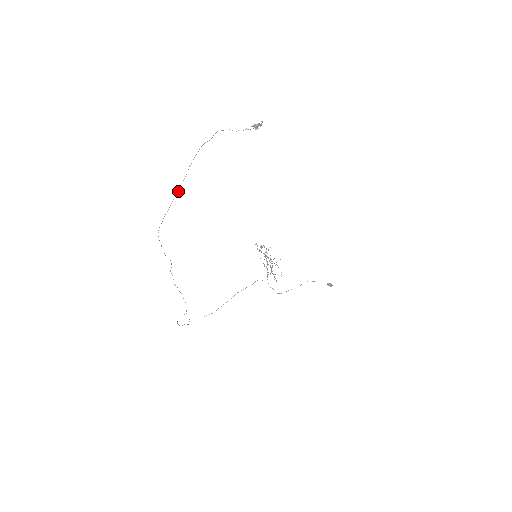
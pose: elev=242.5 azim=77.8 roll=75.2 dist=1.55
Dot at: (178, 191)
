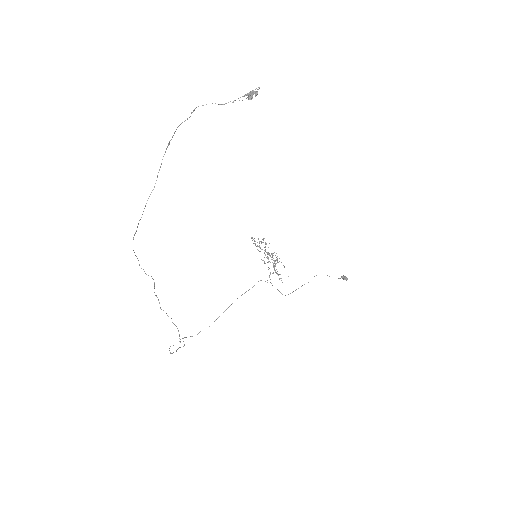
Dot at: (152, 190)
